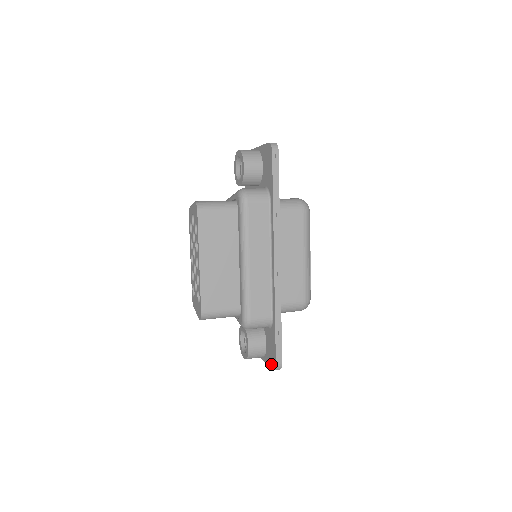
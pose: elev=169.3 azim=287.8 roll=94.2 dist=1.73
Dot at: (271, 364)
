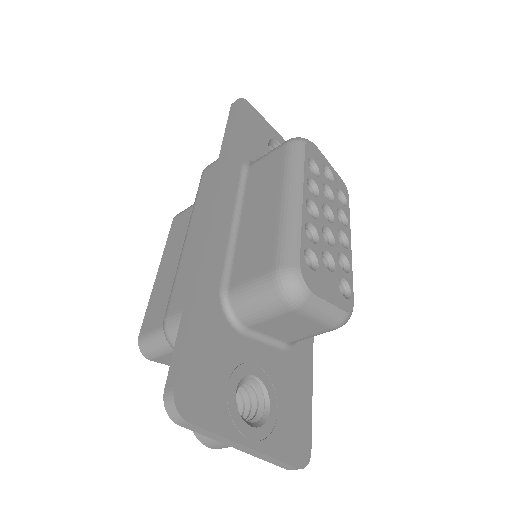
Dot at: occluded
